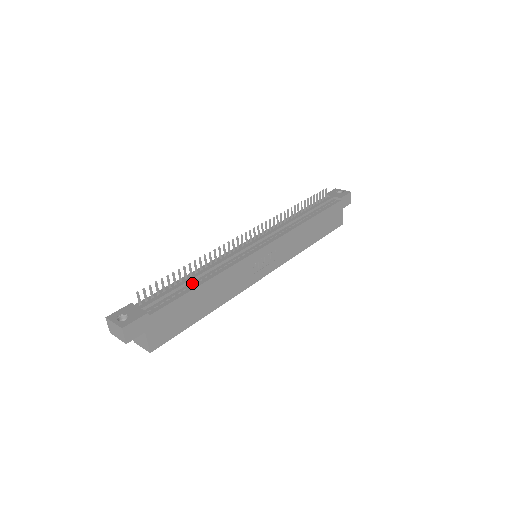
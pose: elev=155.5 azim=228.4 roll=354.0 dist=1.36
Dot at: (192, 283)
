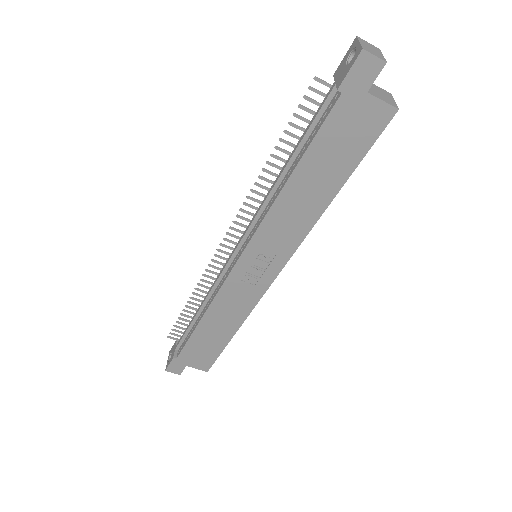
Dot at: (197, 320)
